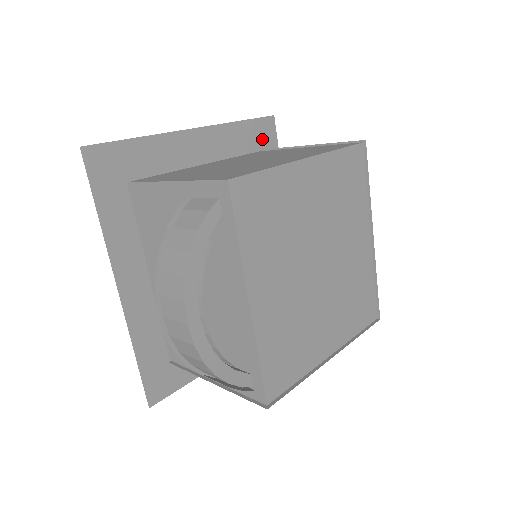
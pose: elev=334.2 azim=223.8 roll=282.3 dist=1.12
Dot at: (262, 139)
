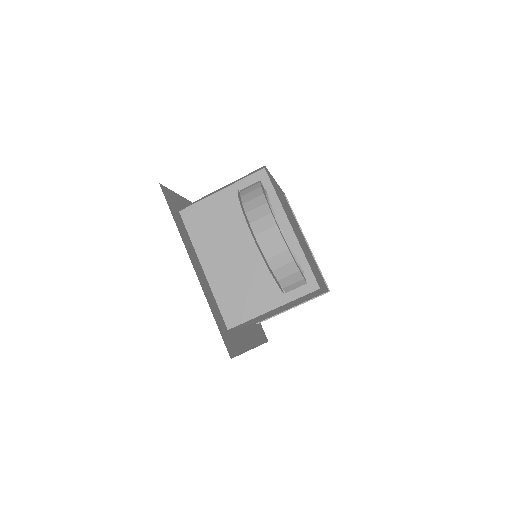
Dot at: occluded
